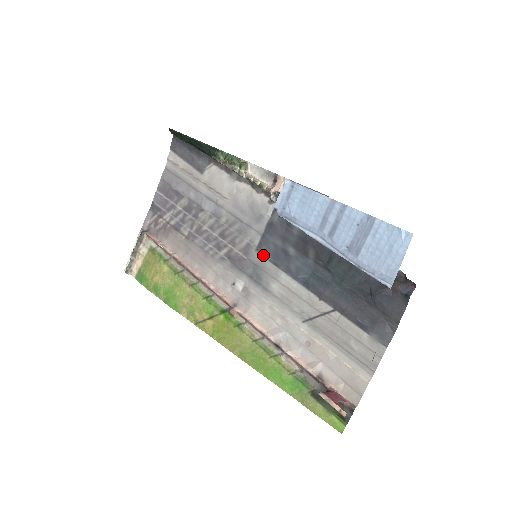
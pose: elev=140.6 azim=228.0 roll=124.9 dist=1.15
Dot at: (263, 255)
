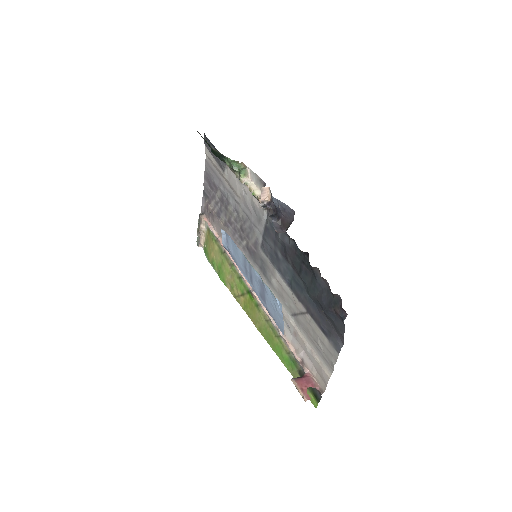
Dot at: (265, 253)
